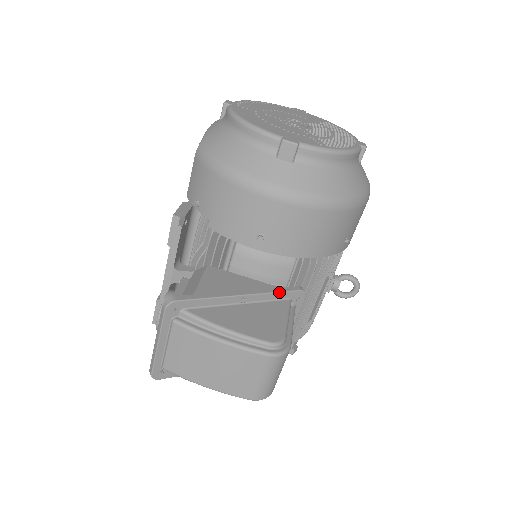
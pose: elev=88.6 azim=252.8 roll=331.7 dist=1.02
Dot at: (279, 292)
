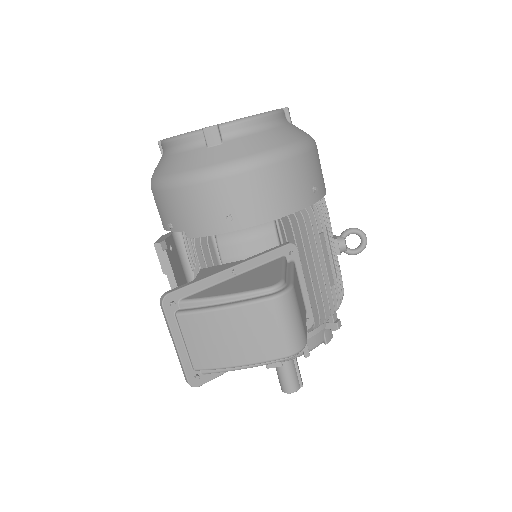
Dot at: (267, 253)
